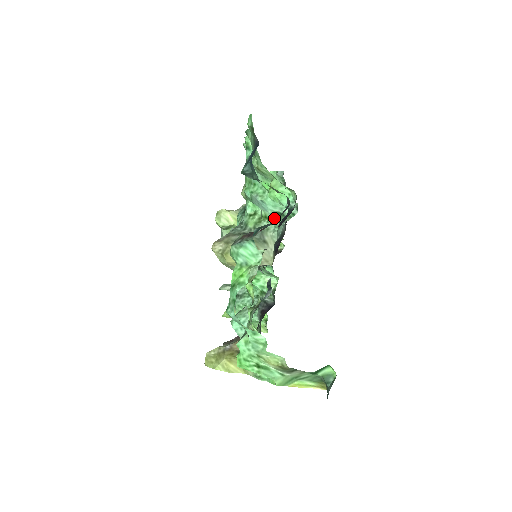
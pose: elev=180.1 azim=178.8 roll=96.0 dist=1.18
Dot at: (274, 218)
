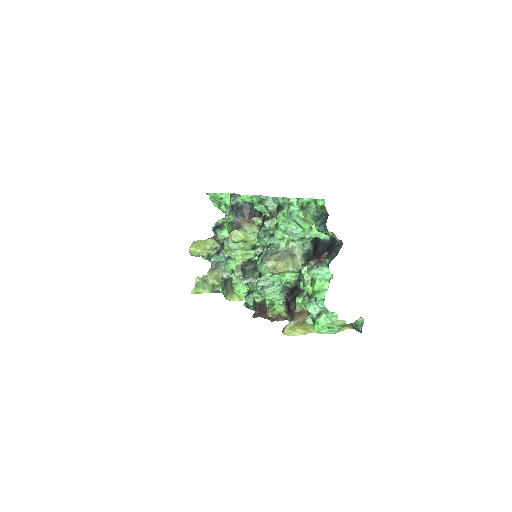
Dot at: (298, 240)
